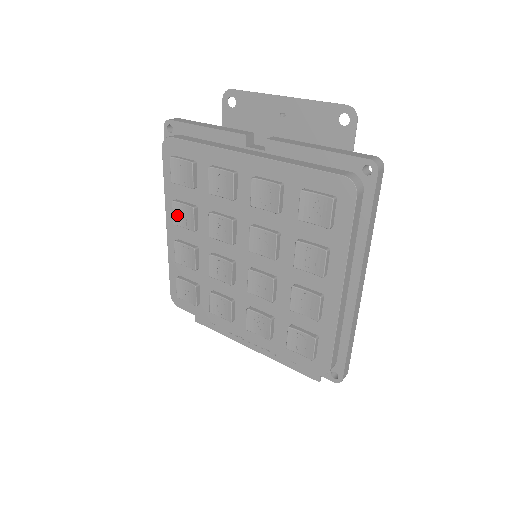
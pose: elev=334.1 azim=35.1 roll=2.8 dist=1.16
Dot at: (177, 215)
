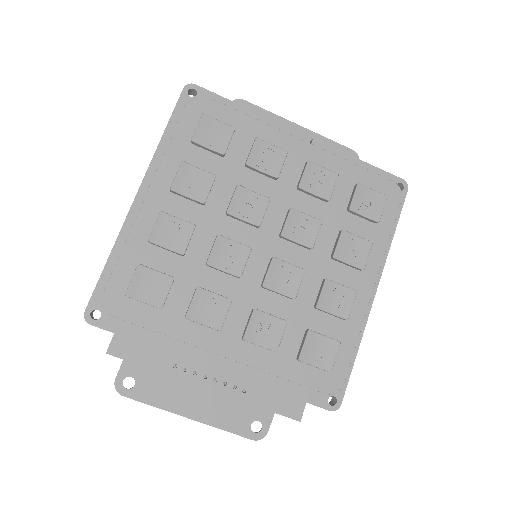
Dot at: (182, 179)
